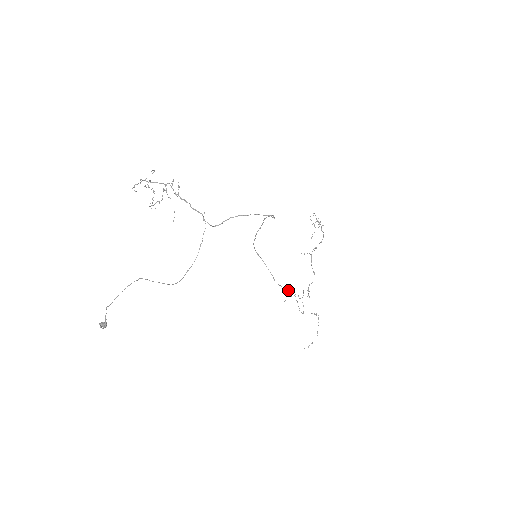
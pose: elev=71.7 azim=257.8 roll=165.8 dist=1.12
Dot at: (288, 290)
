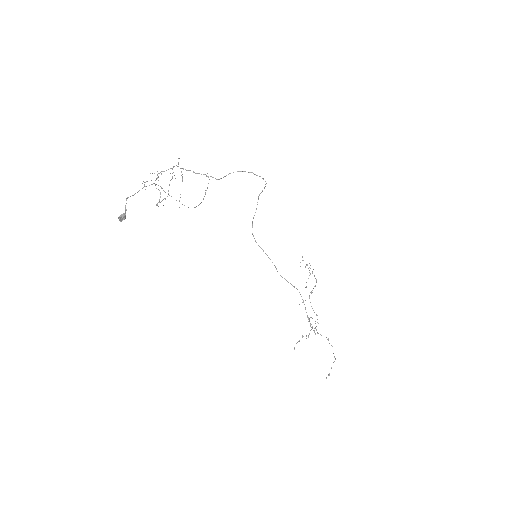
Dot at: (292, 285)
